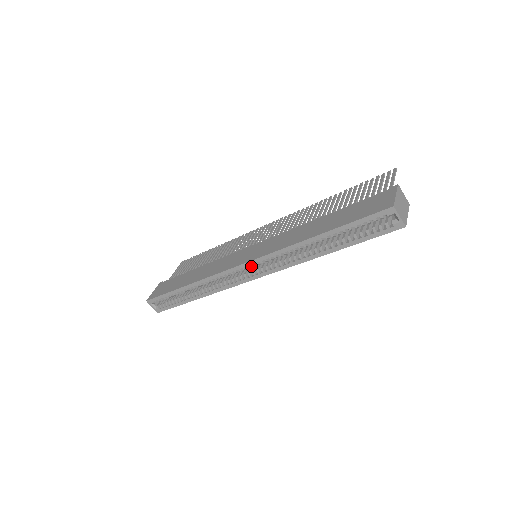
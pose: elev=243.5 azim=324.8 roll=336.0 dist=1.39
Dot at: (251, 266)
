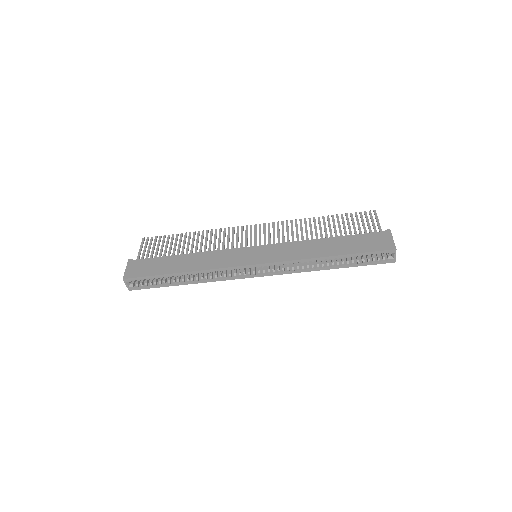
Dot at: (259, 266)
